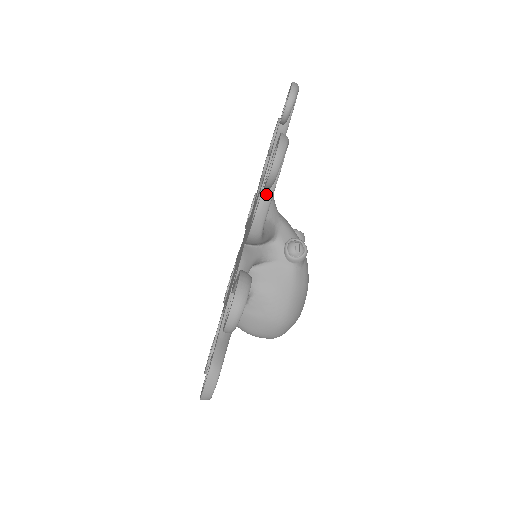
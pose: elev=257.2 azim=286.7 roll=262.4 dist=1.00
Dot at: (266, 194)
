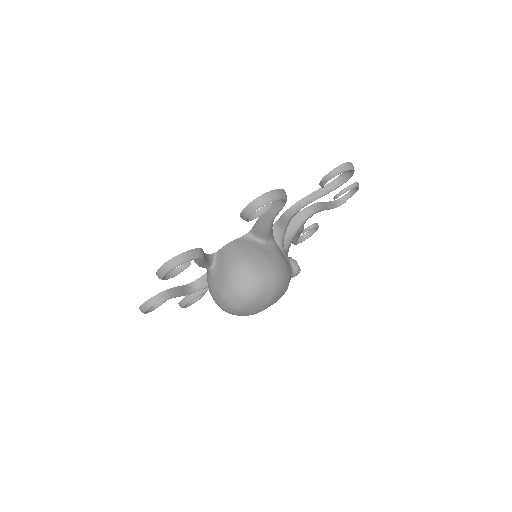
Dot at: (327, 204)
